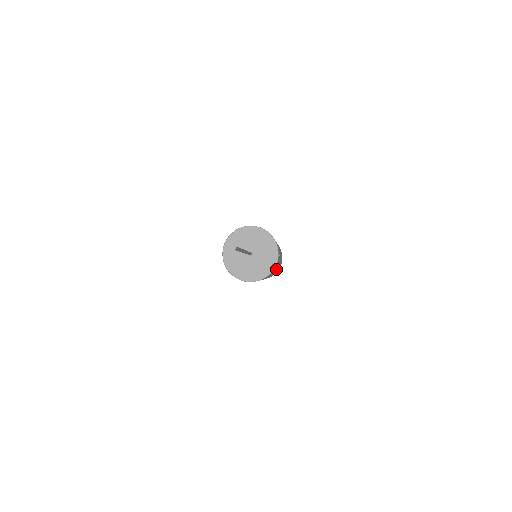
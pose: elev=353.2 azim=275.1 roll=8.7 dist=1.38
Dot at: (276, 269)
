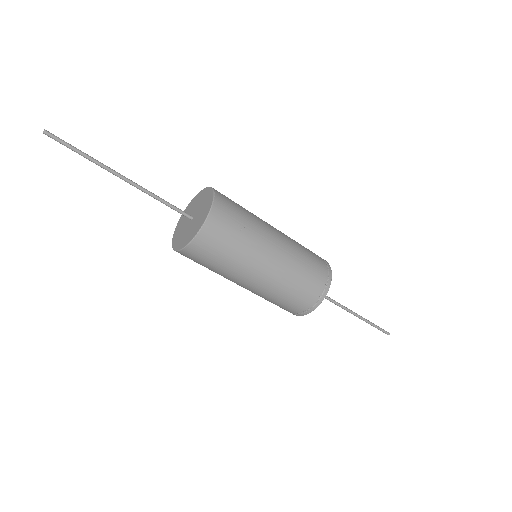
Dot at: (260, 267)
